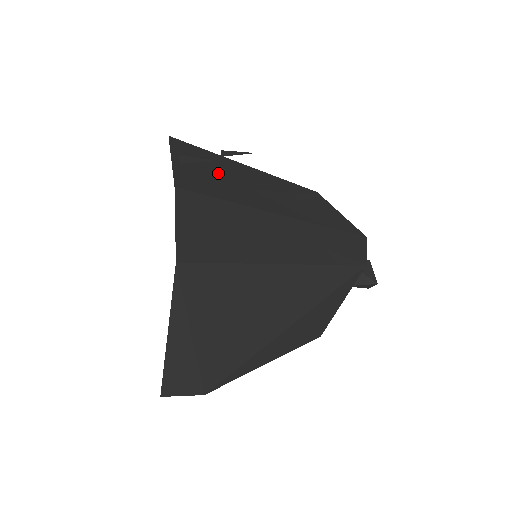
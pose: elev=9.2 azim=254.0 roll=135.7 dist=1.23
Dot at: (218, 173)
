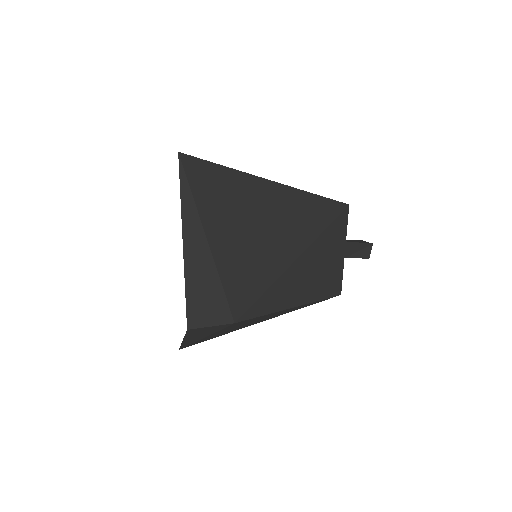
Dot at: occluded
